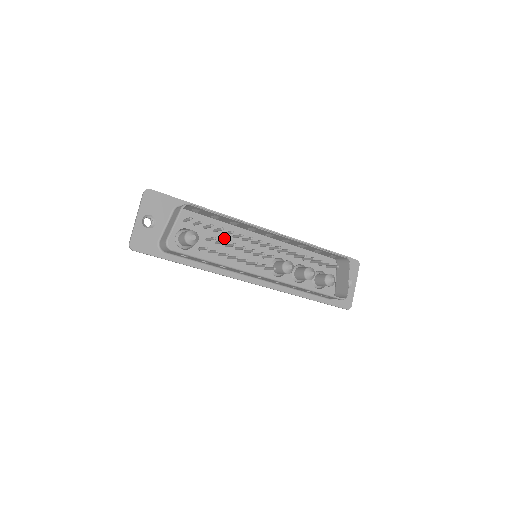
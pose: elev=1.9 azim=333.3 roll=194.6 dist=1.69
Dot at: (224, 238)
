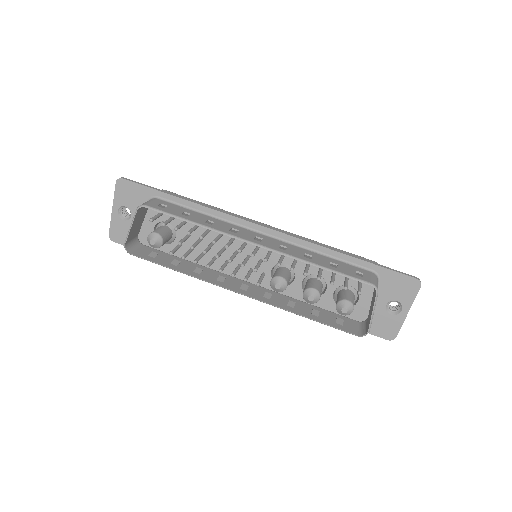
Dot at: (210, 234)
